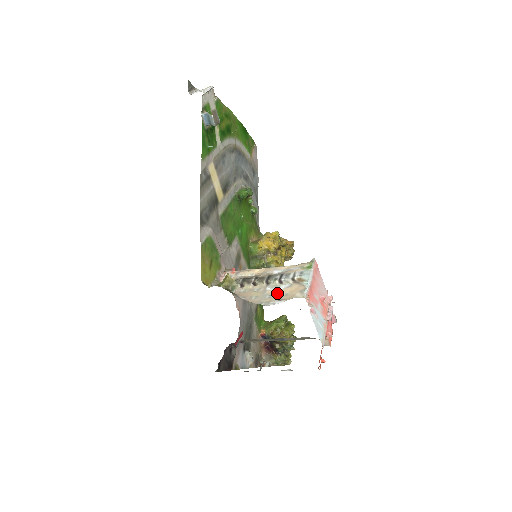
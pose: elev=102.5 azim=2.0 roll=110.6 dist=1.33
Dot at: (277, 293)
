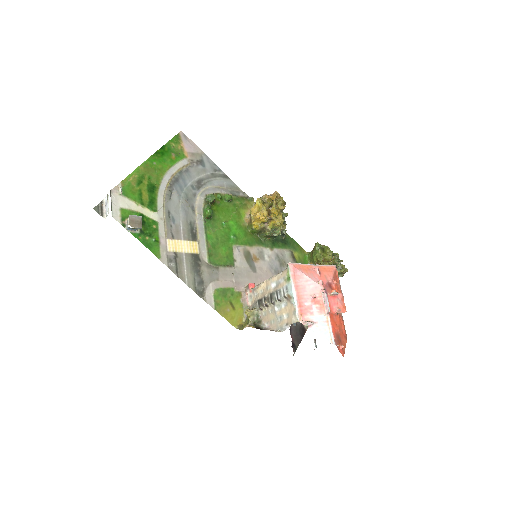
Dot at: (282, 315)
